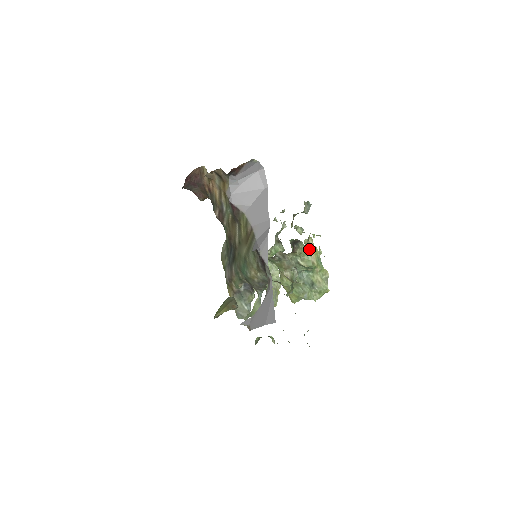
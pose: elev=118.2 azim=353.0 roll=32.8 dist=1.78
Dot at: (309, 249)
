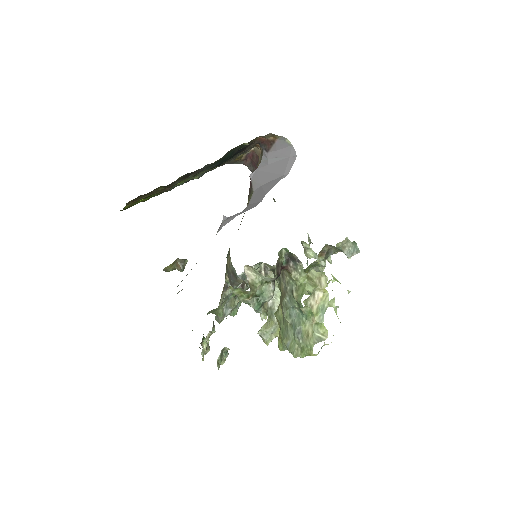
Dot at: (314, 285)
